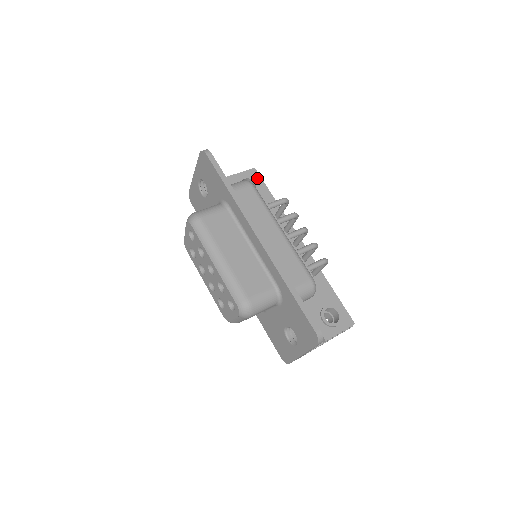
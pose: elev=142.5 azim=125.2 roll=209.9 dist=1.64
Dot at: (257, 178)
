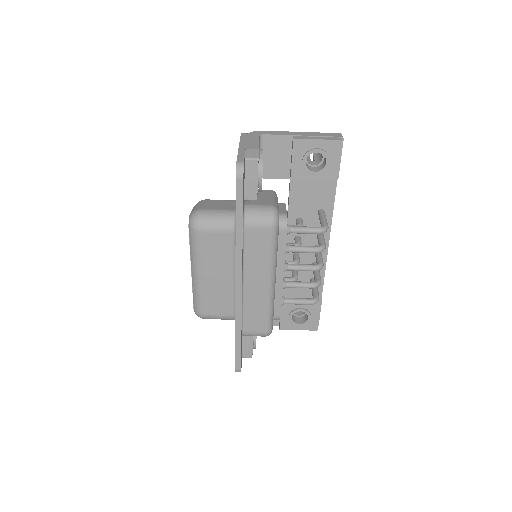
Dot at: (335, 156)
